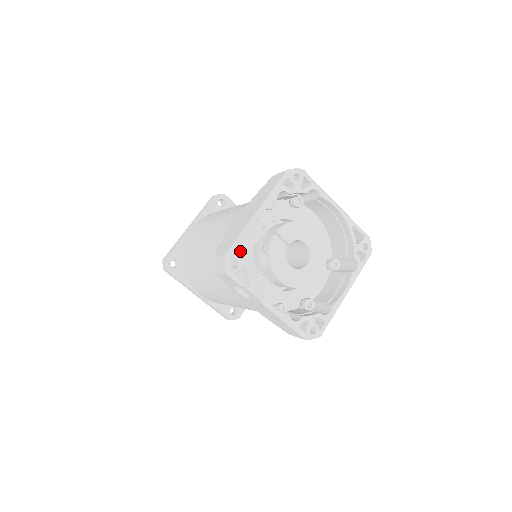
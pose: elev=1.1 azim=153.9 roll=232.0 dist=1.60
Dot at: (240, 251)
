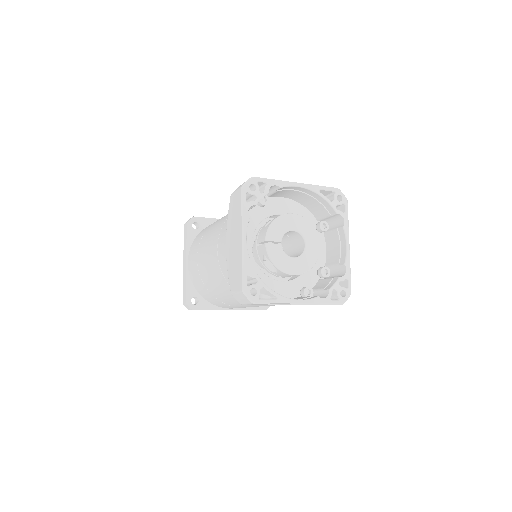
Dot at: (250, 278)
